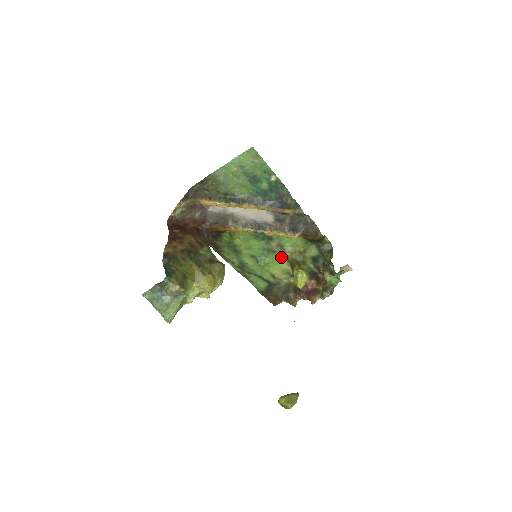
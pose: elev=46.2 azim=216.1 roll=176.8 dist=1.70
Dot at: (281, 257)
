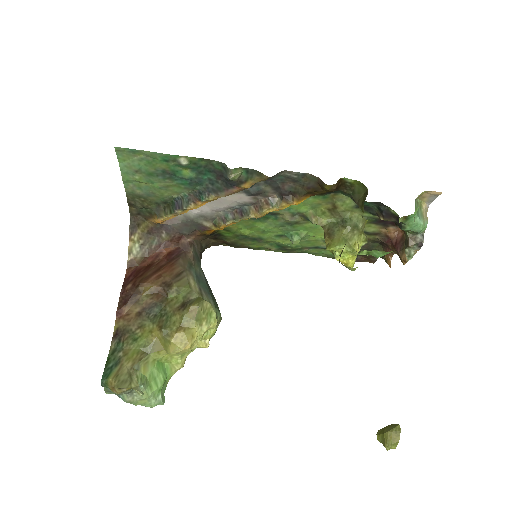
Dot at: occluded
